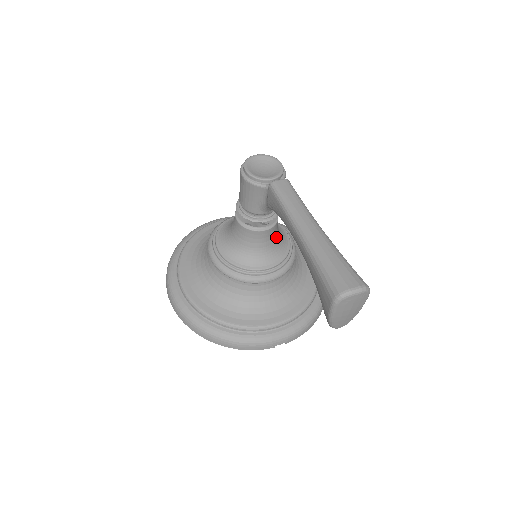
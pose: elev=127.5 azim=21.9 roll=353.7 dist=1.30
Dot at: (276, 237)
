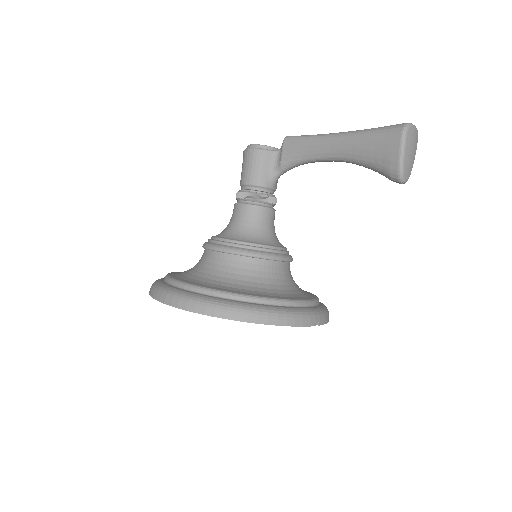
Dot at: occluded
